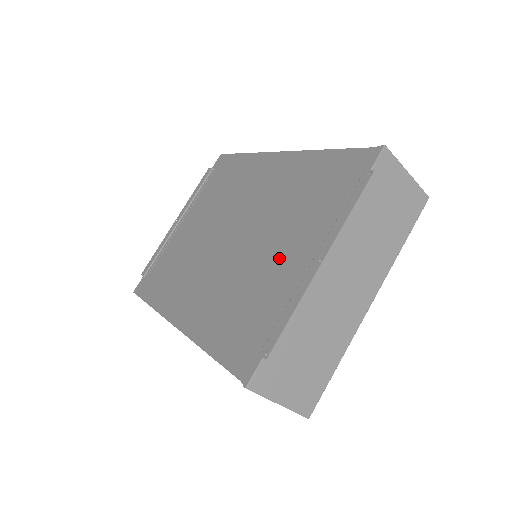
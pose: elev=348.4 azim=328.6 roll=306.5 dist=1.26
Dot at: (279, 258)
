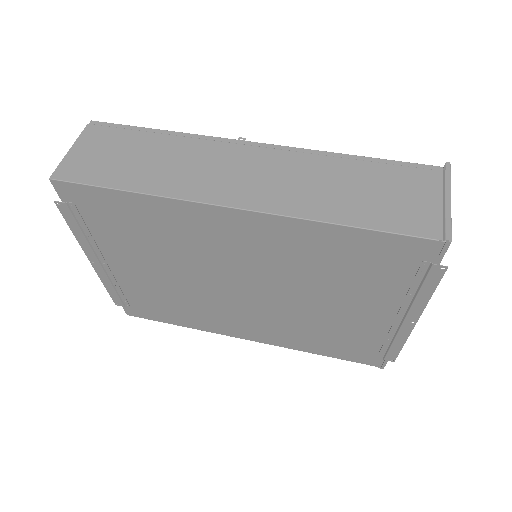
Dot at: (352, 314)
